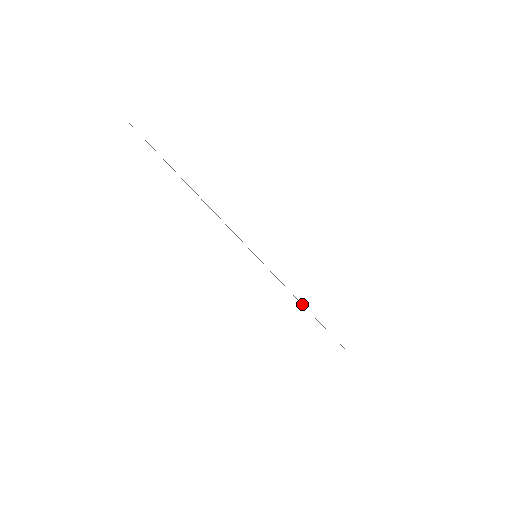
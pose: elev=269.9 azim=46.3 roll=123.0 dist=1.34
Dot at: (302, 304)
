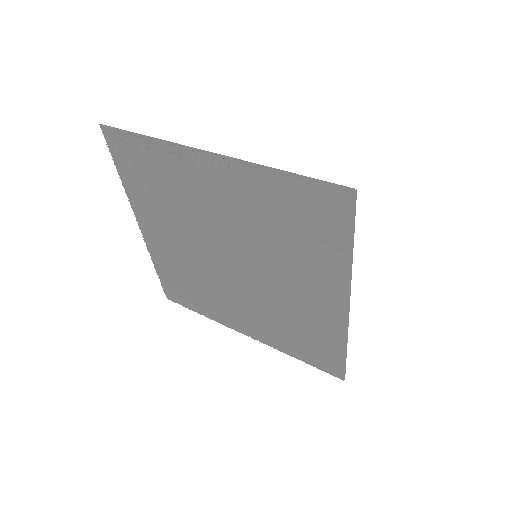
Dot at: (246, 163)
